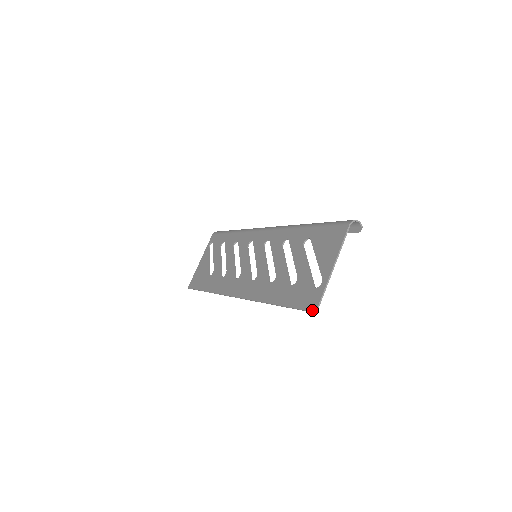
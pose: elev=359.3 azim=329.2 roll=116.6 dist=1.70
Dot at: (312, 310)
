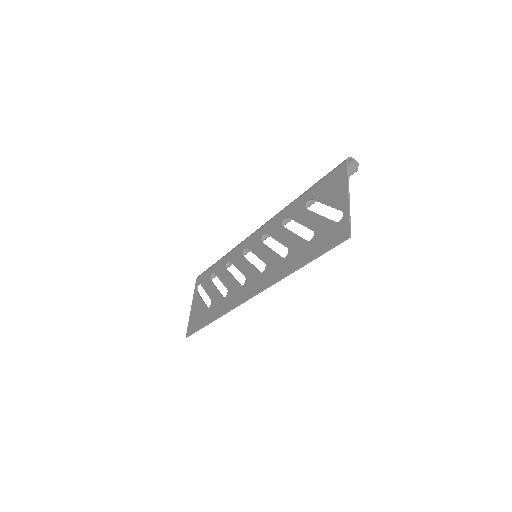
Dot at: (345, 237)
